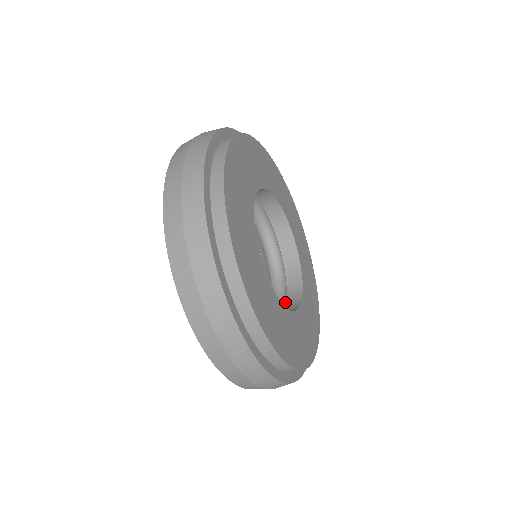
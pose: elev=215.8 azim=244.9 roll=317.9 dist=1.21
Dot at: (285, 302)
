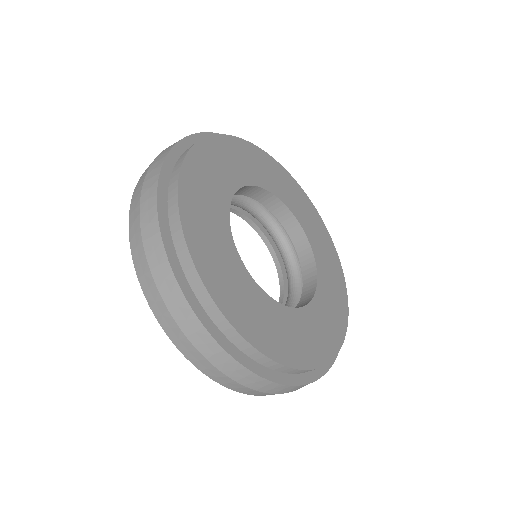
Dot at: occluded
